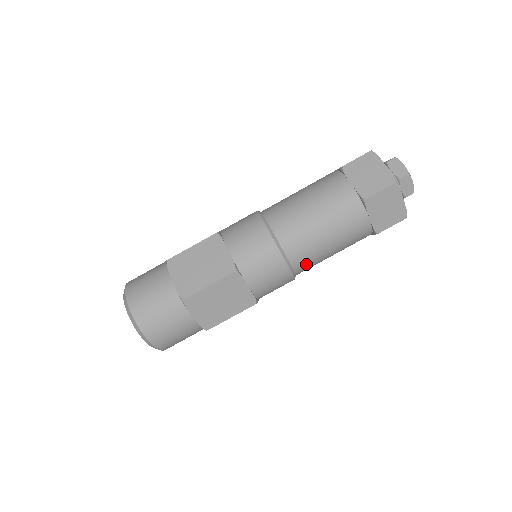
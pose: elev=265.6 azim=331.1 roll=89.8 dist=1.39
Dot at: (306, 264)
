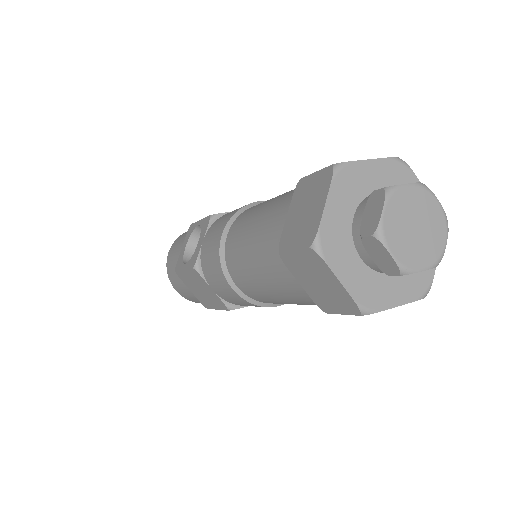
Dot at: occluded
